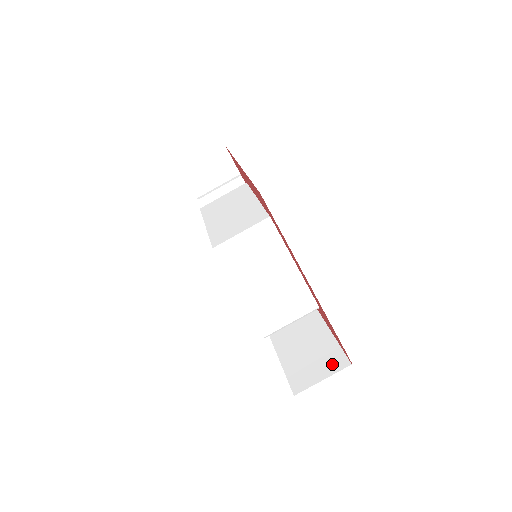
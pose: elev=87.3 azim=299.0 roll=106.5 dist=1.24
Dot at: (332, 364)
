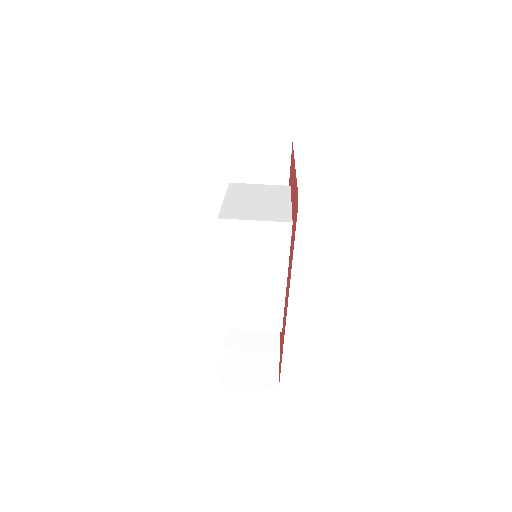
Dot at: occluded
